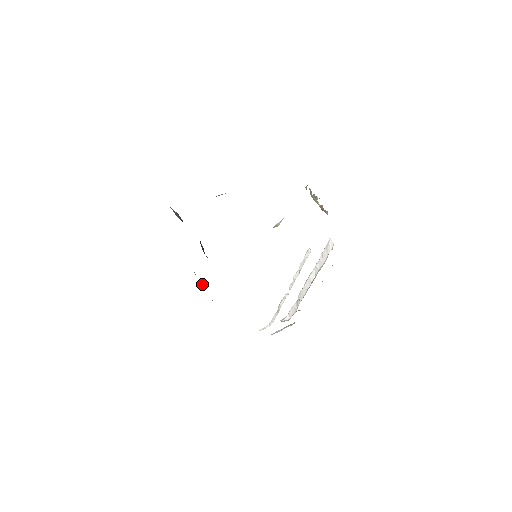
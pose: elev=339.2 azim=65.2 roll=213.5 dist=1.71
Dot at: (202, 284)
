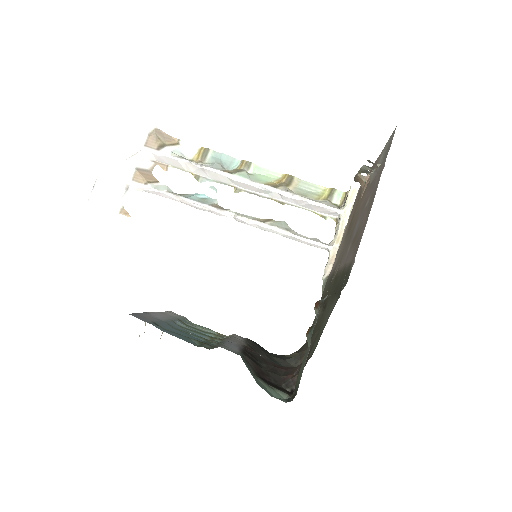
Dot at: occluded
